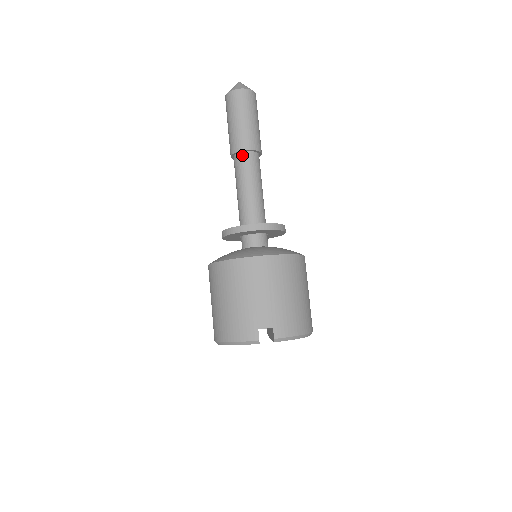
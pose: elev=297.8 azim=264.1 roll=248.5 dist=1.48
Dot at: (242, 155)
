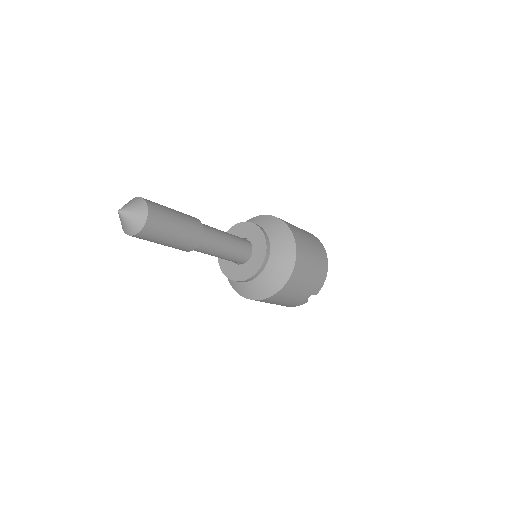
Dot at: (194, 249)
